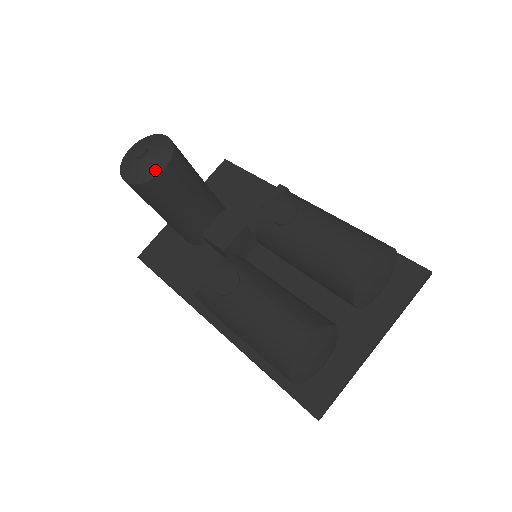
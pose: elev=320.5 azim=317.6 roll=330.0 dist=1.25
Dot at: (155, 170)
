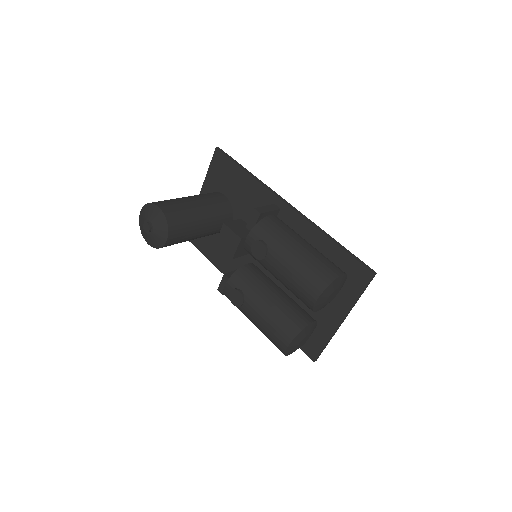
Dot at: (162, 241)
